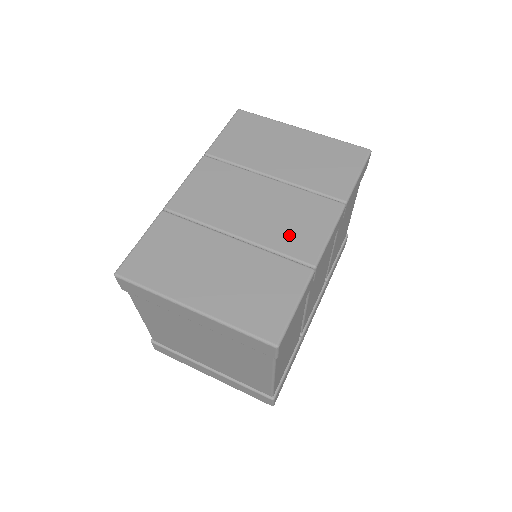
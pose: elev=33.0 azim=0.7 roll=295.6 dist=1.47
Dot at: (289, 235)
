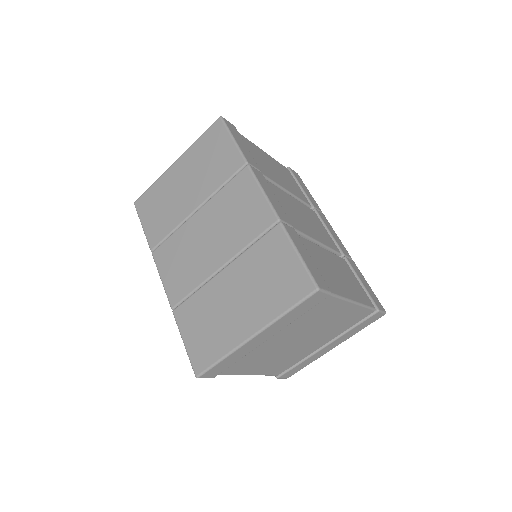
Dot at: (244, 225)
